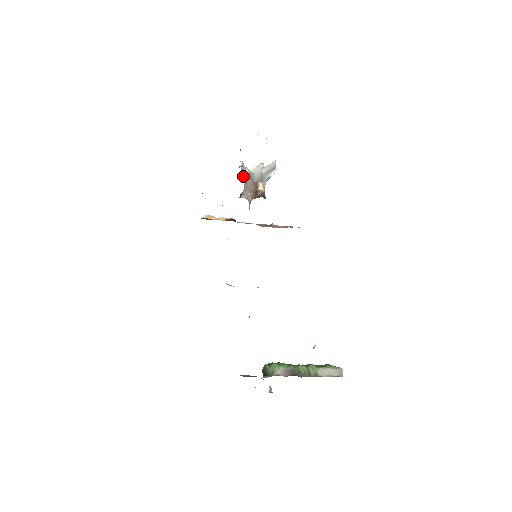
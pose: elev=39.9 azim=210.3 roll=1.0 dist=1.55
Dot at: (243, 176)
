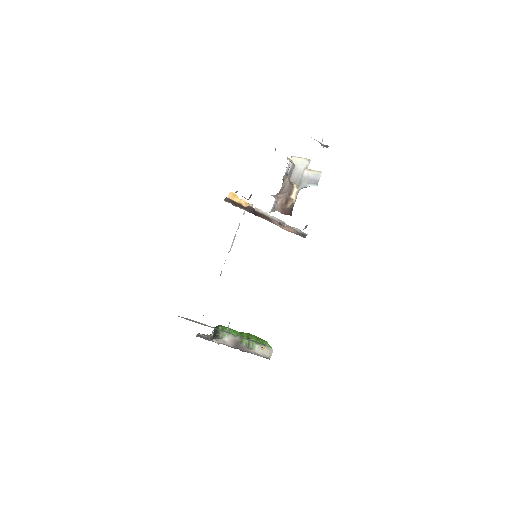
Dot at: (284, 177)
